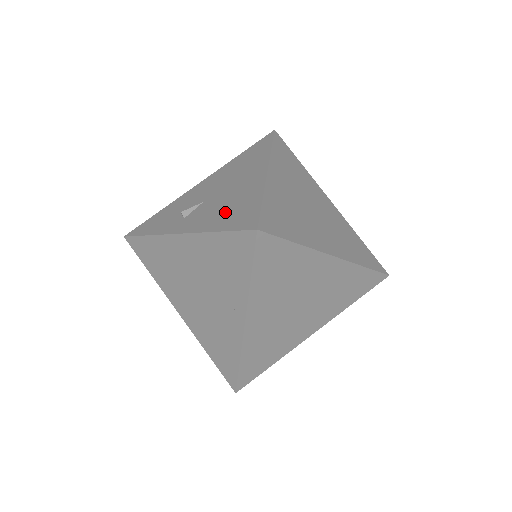
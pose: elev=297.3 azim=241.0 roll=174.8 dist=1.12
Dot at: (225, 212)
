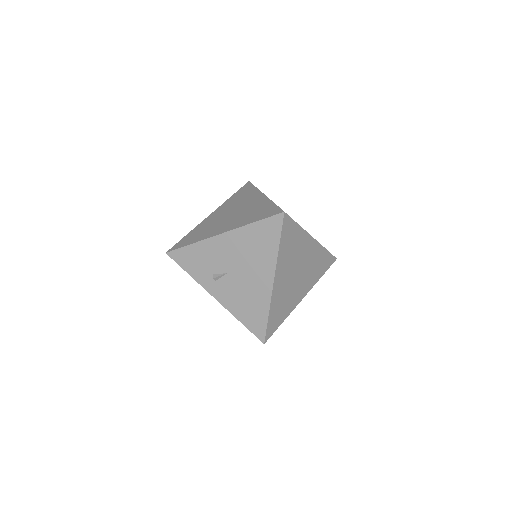
Dot at: (245, 306)
